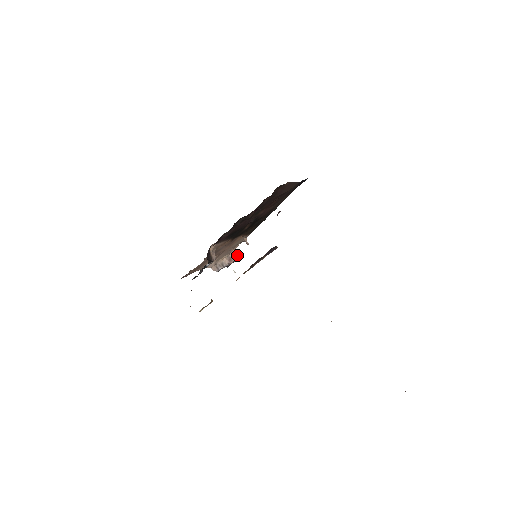
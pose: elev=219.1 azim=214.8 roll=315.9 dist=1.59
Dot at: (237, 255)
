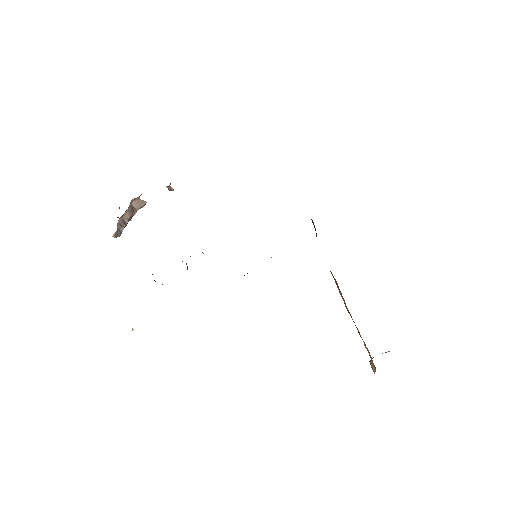
Dot at: (143, 201)
